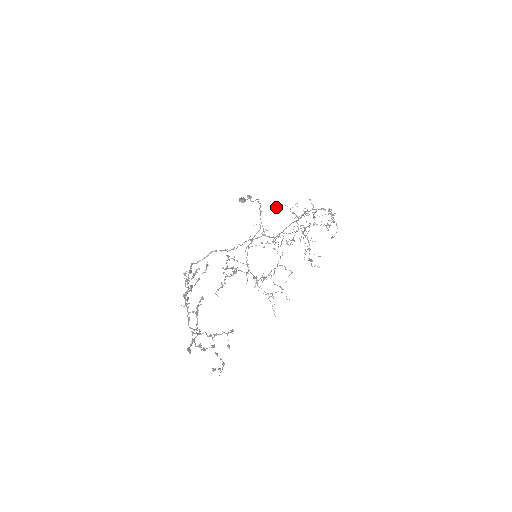
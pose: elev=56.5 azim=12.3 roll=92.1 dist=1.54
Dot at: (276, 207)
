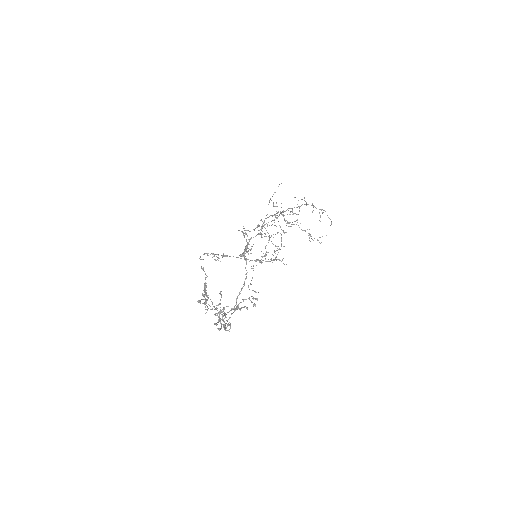
Dot at: (260, 229)
